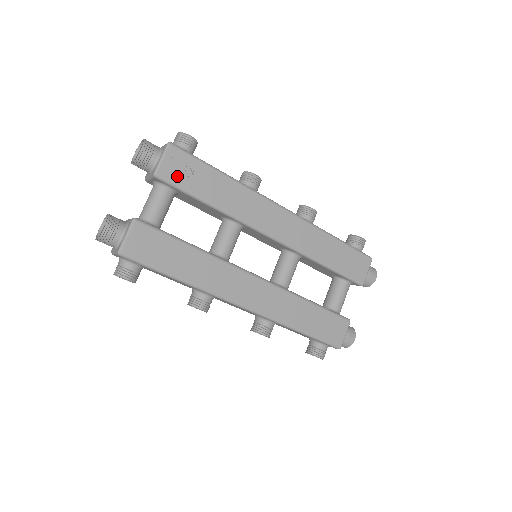
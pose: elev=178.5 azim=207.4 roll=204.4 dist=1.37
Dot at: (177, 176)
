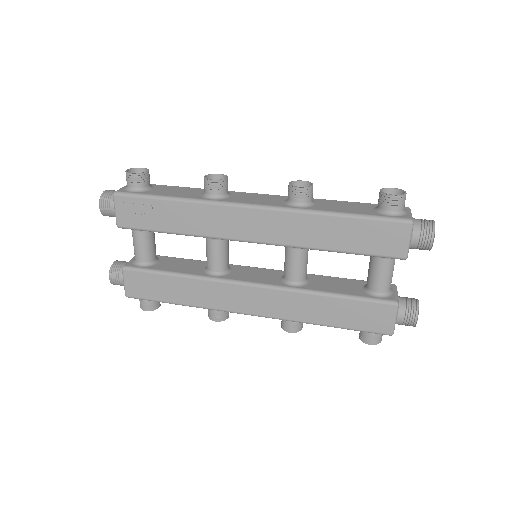
Dot at: (134, 221)
